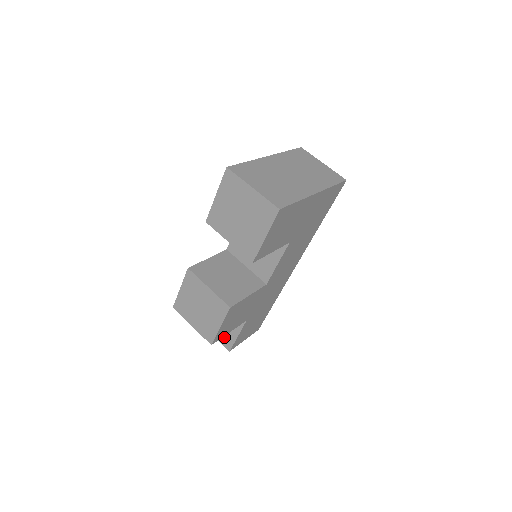
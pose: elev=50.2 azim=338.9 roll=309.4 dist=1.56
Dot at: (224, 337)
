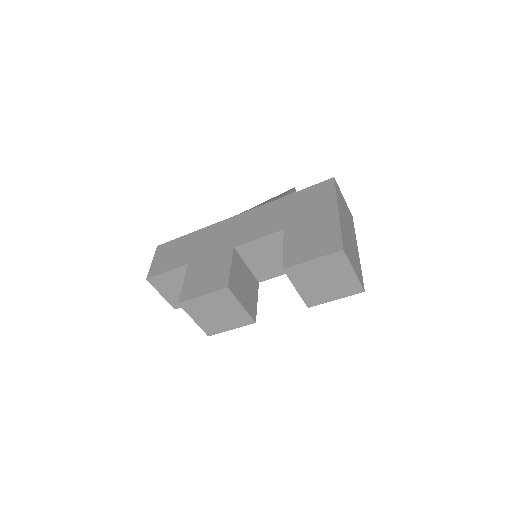
Dot at: (176, 300)
